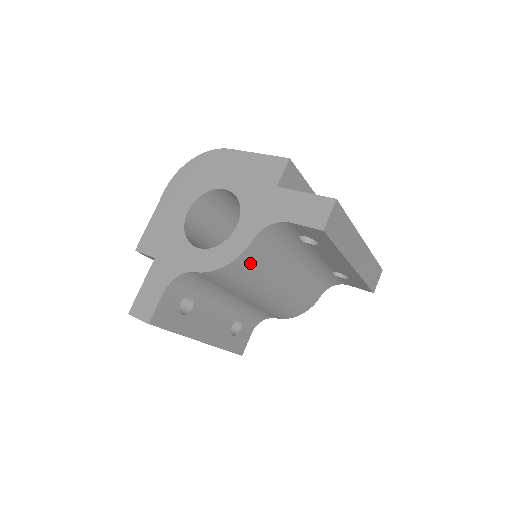
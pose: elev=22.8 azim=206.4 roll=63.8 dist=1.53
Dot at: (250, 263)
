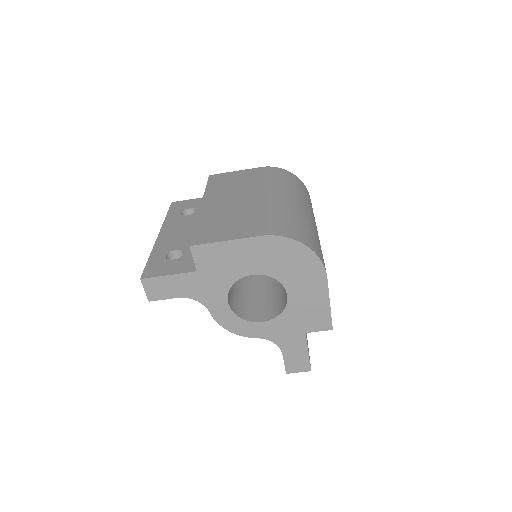
Dot at: occluded
